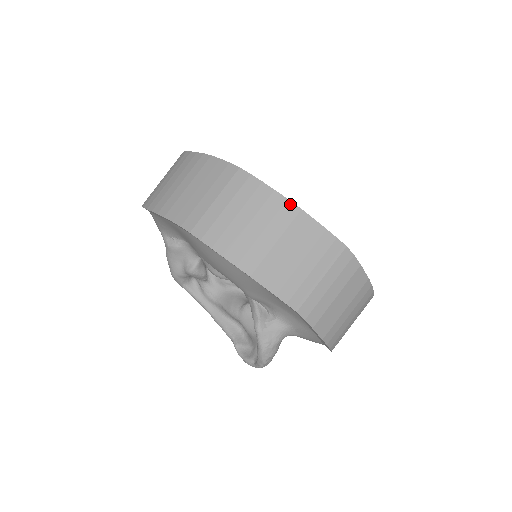
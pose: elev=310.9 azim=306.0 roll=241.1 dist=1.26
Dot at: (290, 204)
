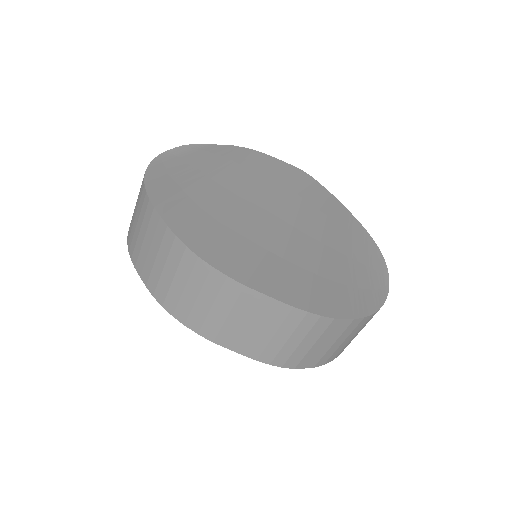
Dot at: (231, 281)
